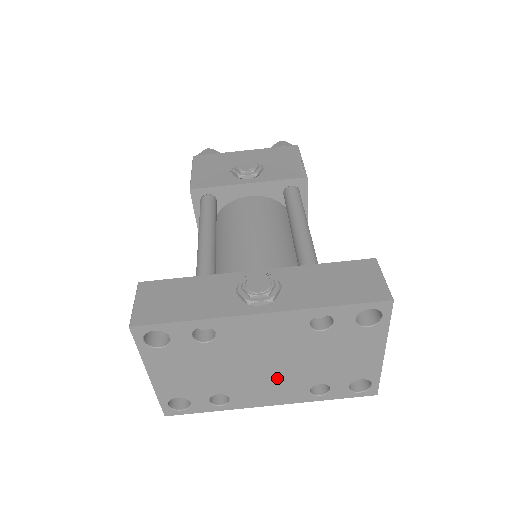
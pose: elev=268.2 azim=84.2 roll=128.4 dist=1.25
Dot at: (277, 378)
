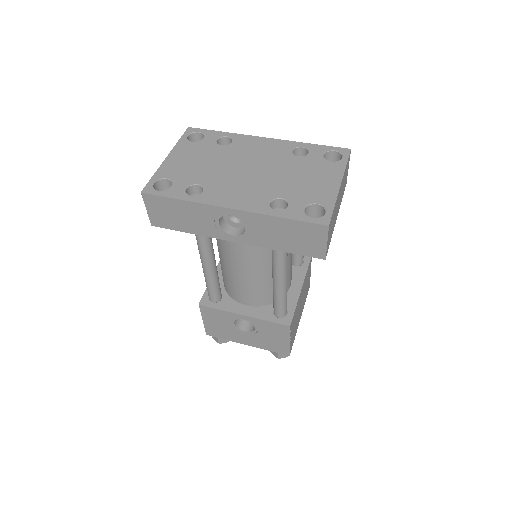
Dot at: (250, 183)
